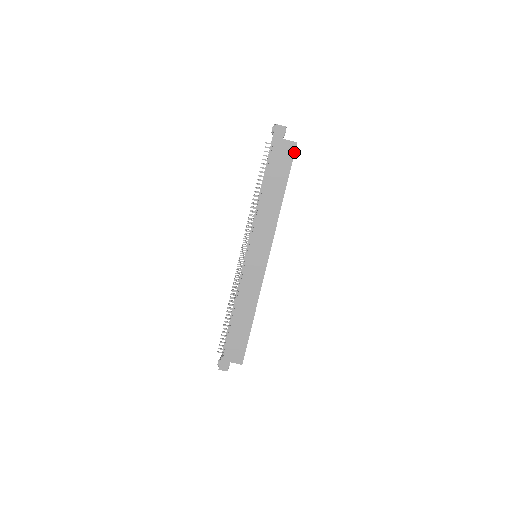
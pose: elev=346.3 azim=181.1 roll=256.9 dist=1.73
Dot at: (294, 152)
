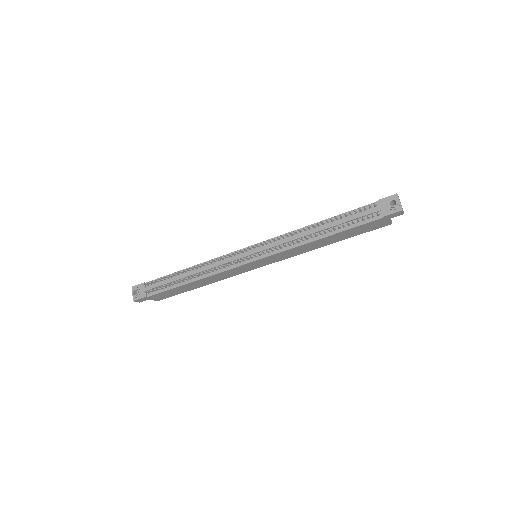
Dot at: (381, 227)
